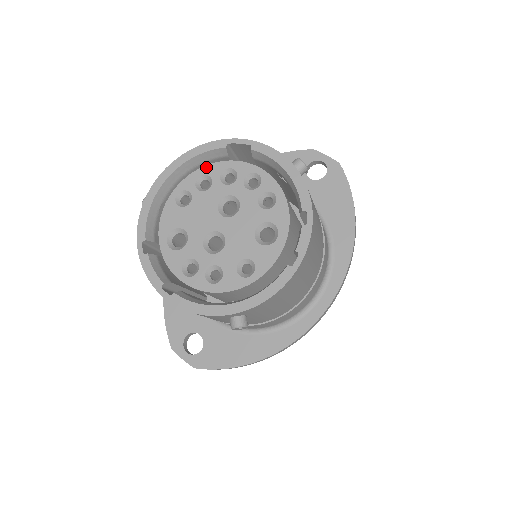
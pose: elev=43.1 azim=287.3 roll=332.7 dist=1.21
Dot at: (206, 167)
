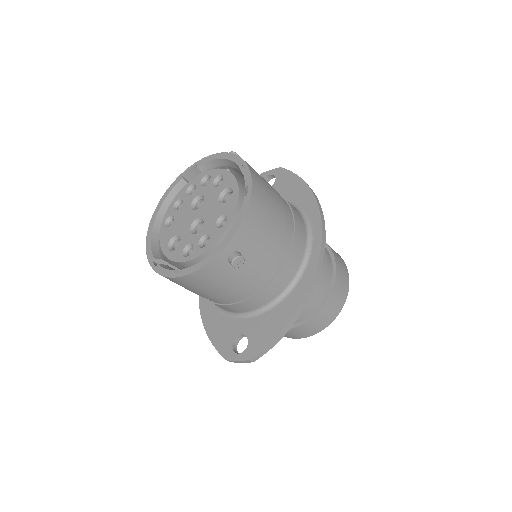
Dot at: (176, 197)
